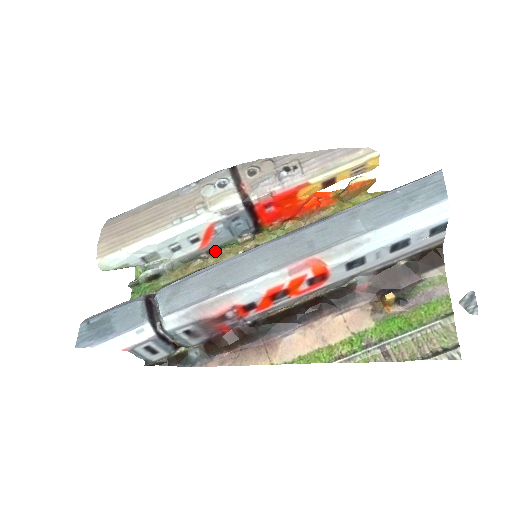
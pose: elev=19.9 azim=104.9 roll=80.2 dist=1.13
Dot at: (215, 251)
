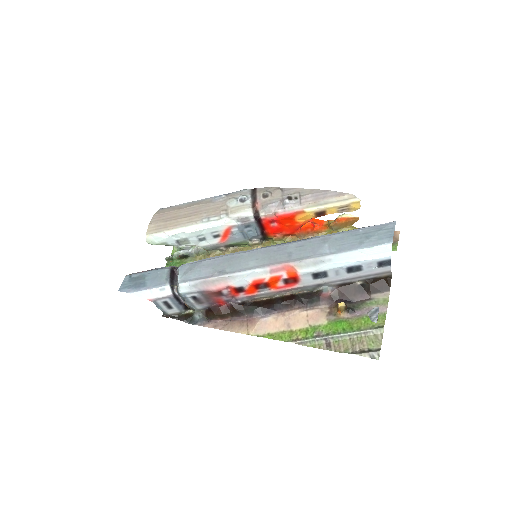
Dot at: (232, 247)
